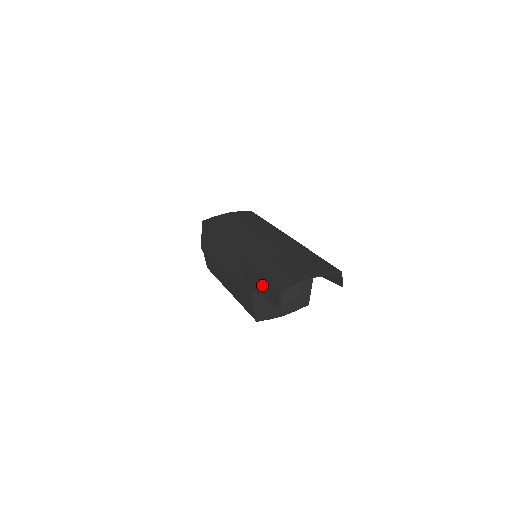
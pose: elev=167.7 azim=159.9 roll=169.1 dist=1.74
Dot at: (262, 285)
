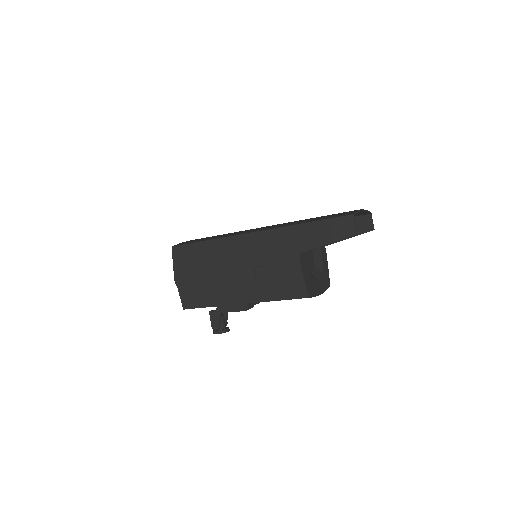
Dot at: (318, 233)
